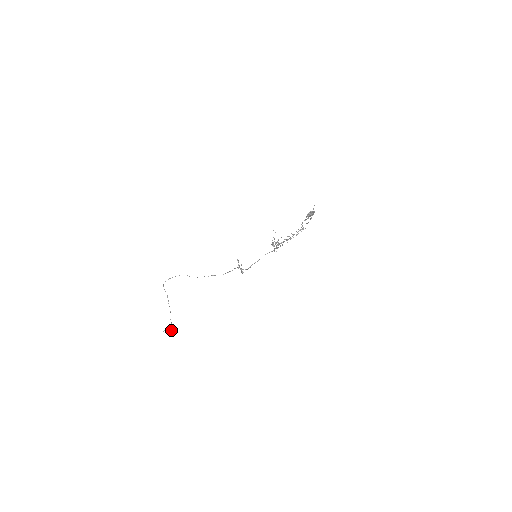
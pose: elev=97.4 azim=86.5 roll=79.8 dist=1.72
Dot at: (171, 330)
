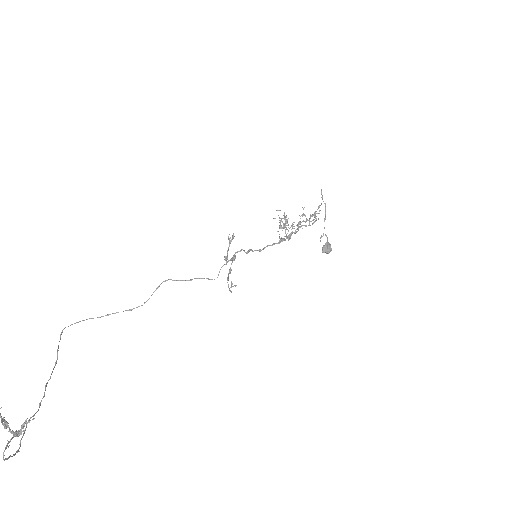
Dot at: (8, 457)
